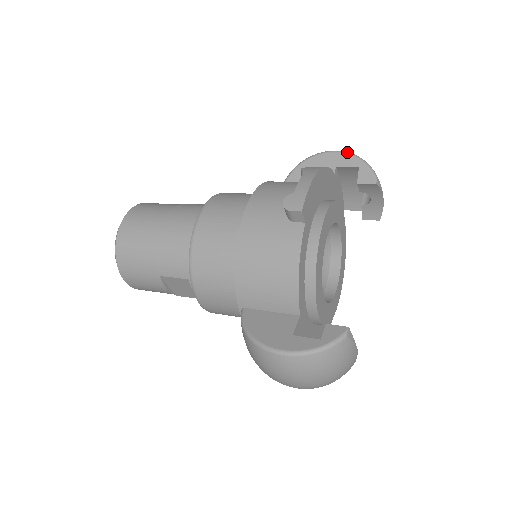
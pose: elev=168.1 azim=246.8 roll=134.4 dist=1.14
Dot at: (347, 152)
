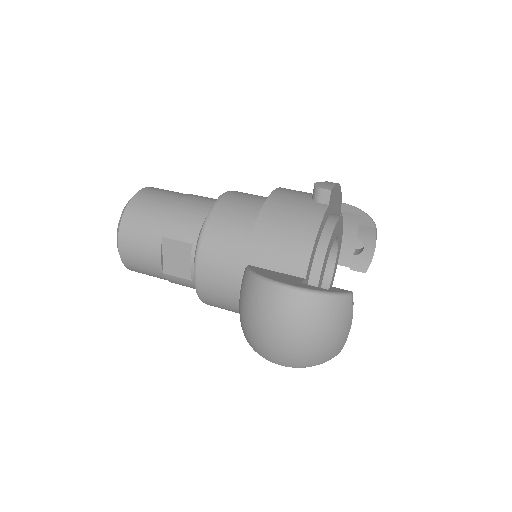
Dot at: occluded
